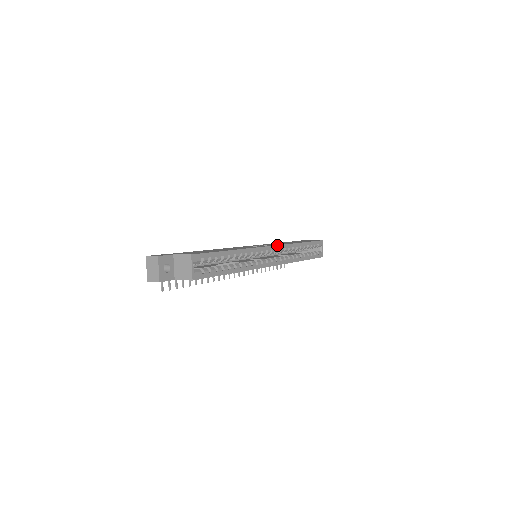
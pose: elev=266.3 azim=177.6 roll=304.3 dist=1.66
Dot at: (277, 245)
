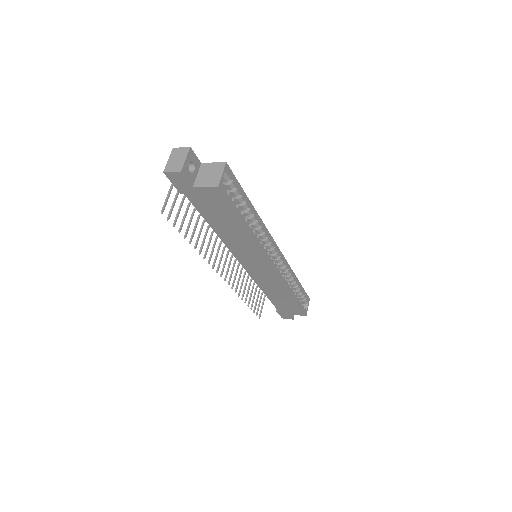
Dot at: occluded
